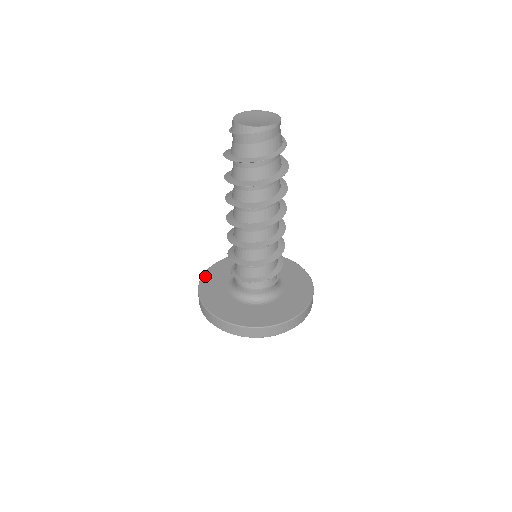
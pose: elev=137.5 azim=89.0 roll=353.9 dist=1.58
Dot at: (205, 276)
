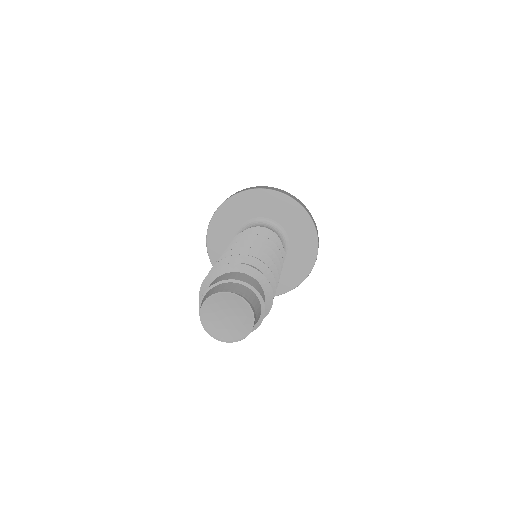
Dot at: (242, 195)
